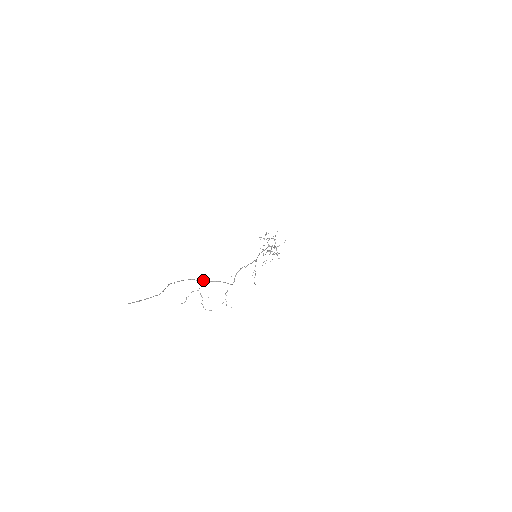
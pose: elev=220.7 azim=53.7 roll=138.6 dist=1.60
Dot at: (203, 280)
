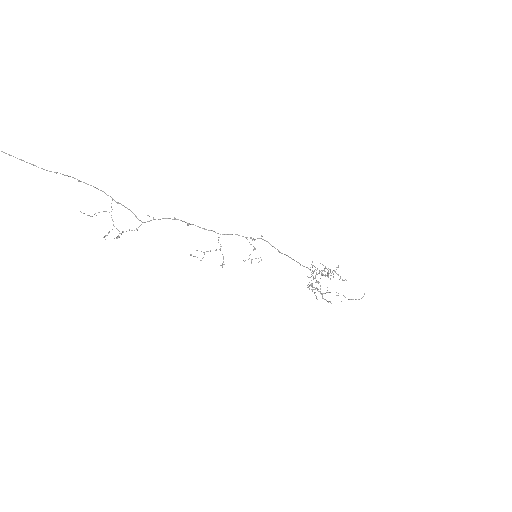
Dot at: occluded
